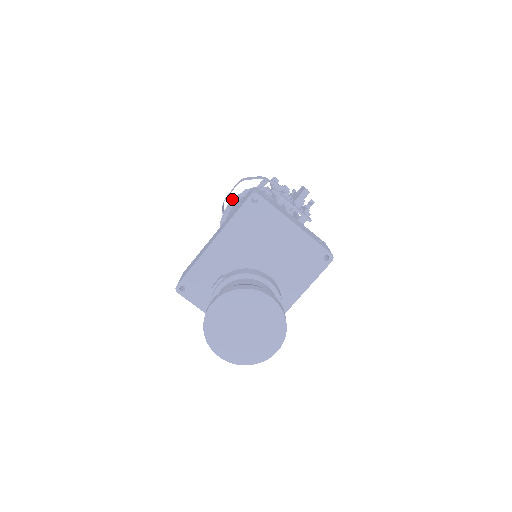
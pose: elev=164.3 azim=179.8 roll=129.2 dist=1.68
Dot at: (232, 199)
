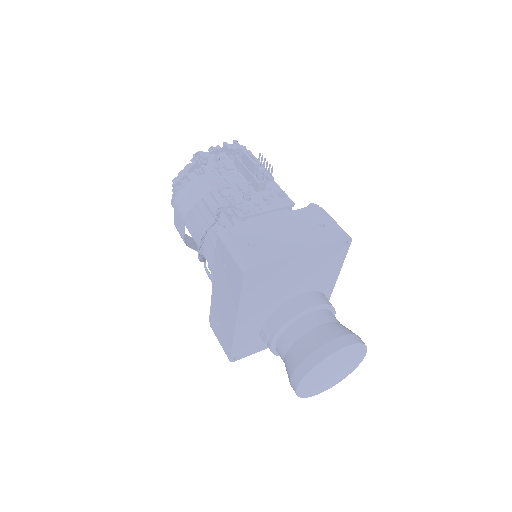
Dot at: (198, 245)
